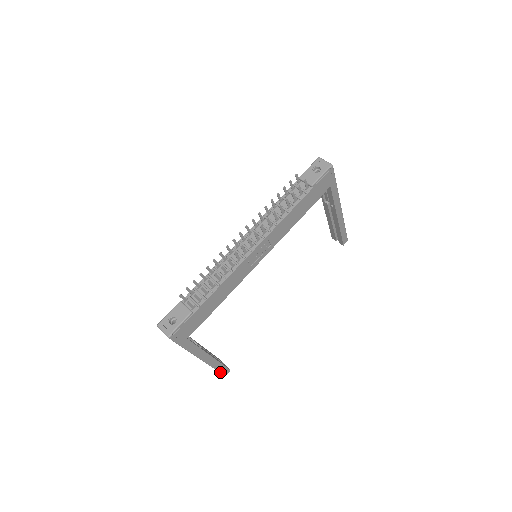
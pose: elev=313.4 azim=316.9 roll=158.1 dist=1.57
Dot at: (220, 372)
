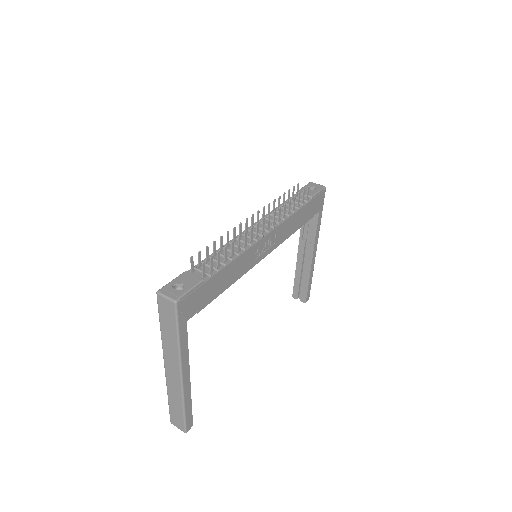
Dot at: (185, 421)
